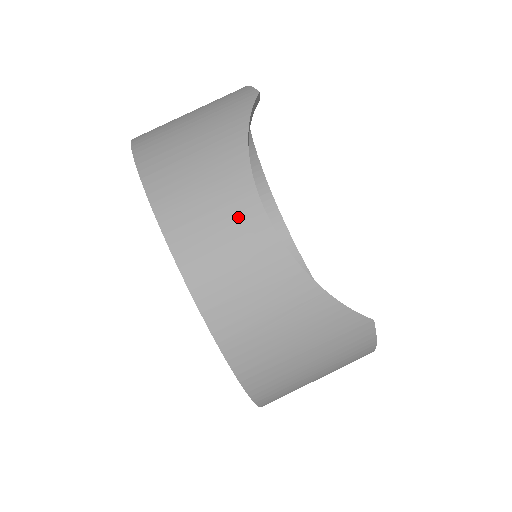
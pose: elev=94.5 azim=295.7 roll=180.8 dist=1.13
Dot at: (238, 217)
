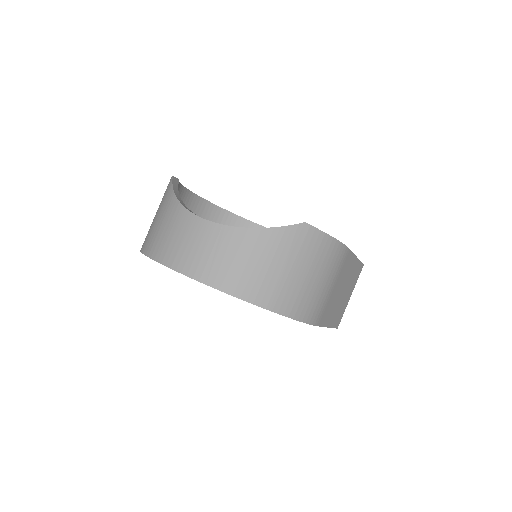
Dot at: (194, 232)
